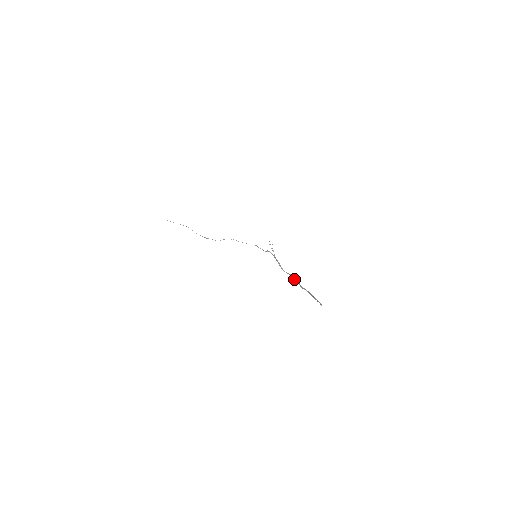
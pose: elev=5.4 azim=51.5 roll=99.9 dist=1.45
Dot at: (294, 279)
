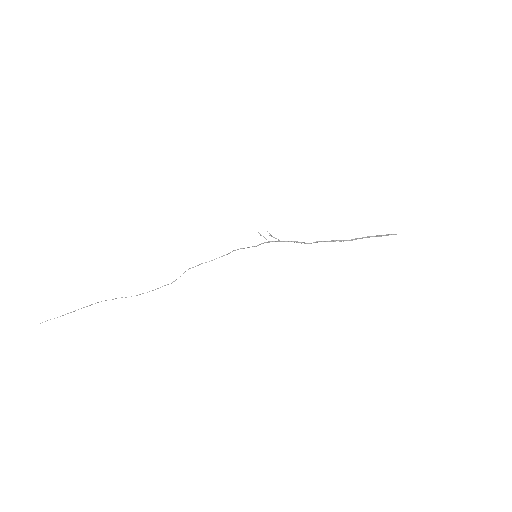
Dot at: (330, 241)
